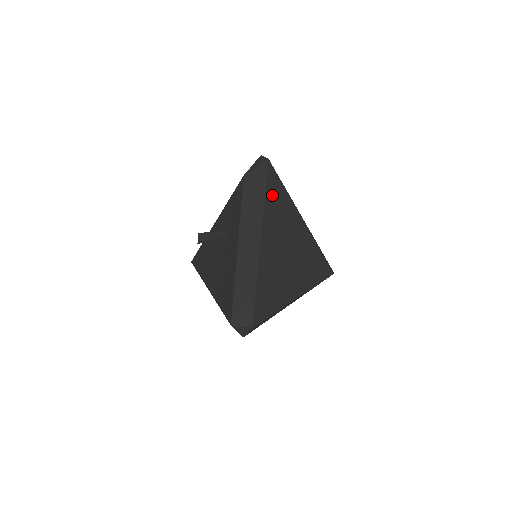
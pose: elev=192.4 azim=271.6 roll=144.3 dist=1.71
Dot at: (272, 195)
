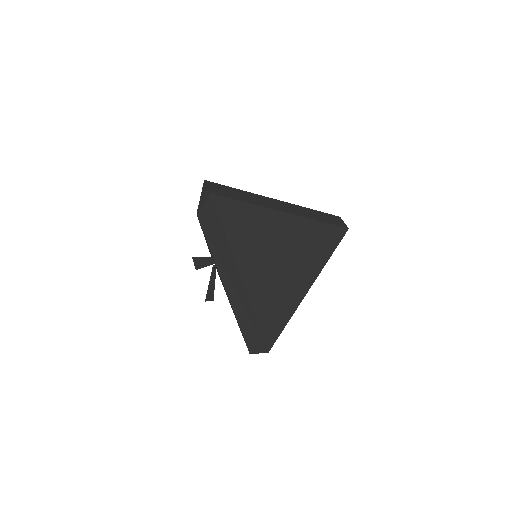
Dot at: (233, 225)
